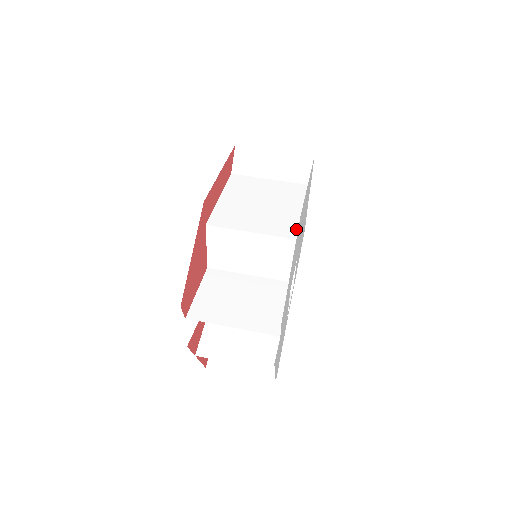
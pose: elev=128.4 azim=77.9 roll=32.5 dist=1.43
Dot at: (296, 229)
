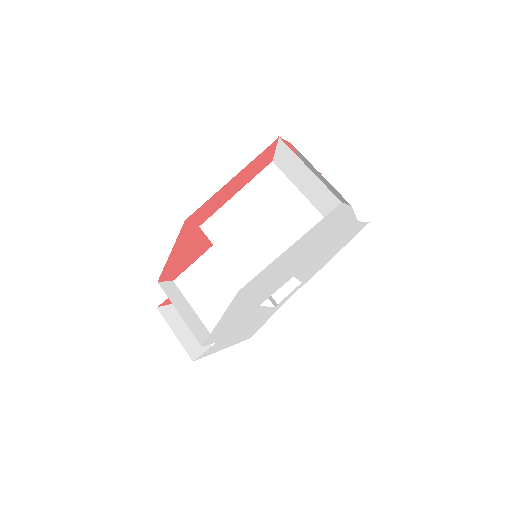
Dot at: occluded
